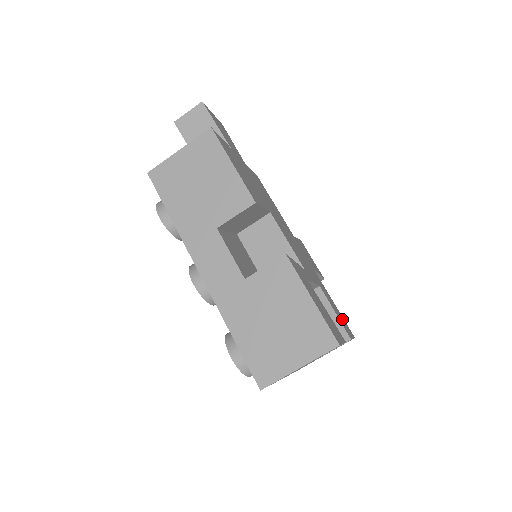
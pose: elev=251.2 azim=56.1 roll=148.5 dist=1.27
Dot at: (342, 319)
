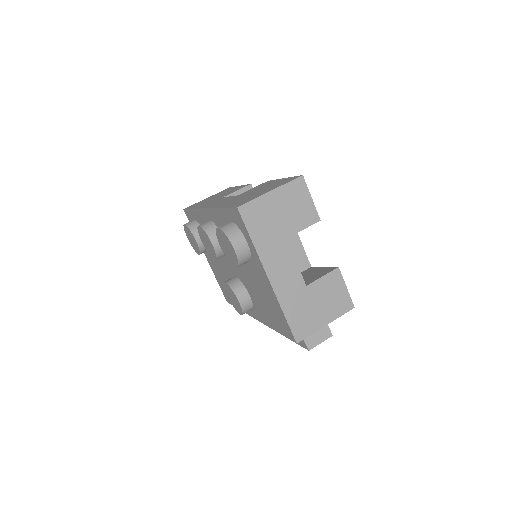
Dot at: occluded
